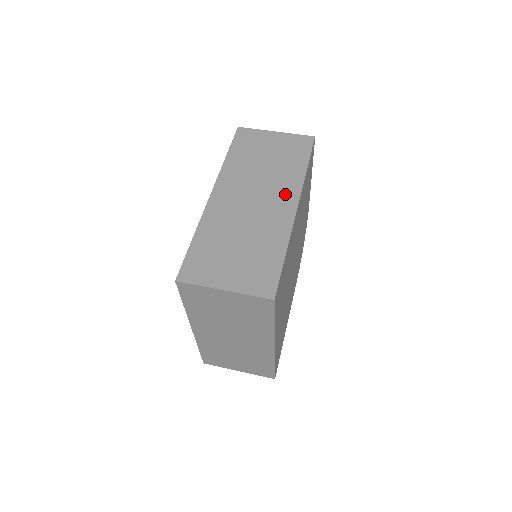
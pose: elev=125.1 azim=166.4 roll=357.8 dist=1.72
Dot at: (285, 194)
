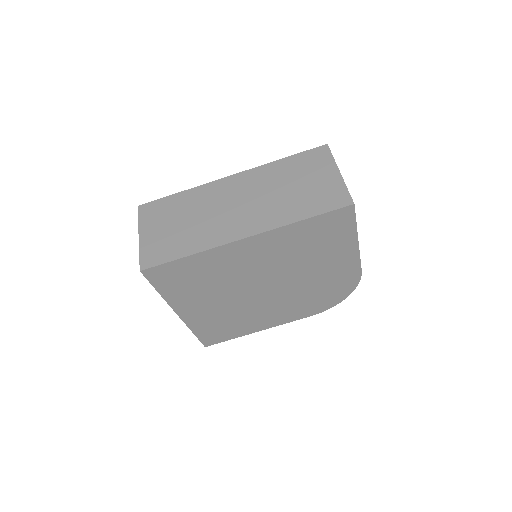
Dot at: (256, 222)
